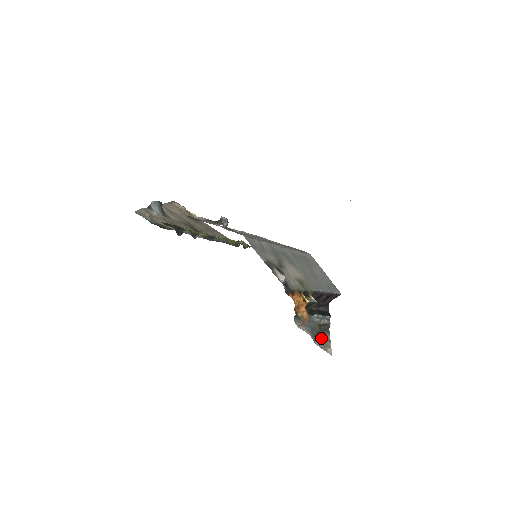
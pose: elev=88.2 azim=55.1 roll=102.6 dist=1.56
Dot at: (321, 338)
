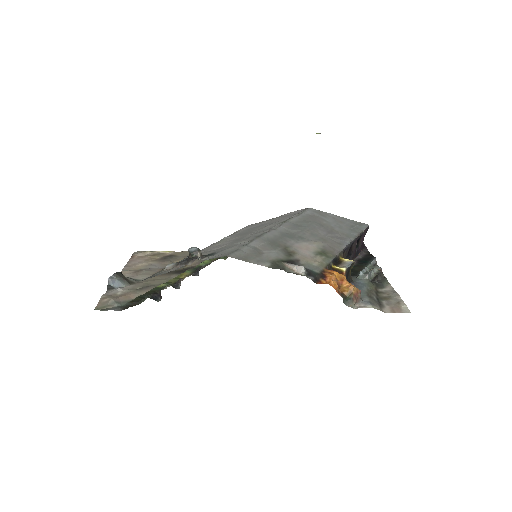
Dot at: (385, 297)
